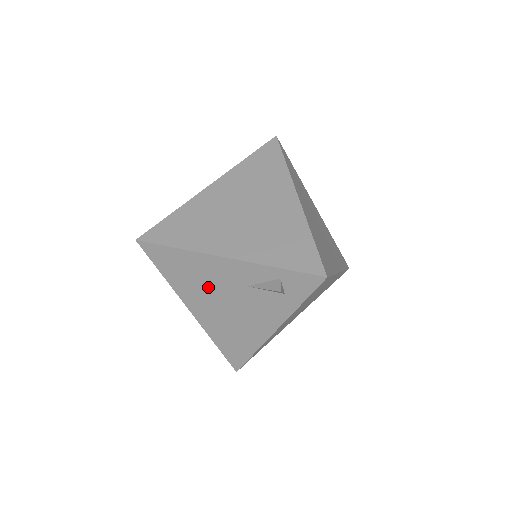
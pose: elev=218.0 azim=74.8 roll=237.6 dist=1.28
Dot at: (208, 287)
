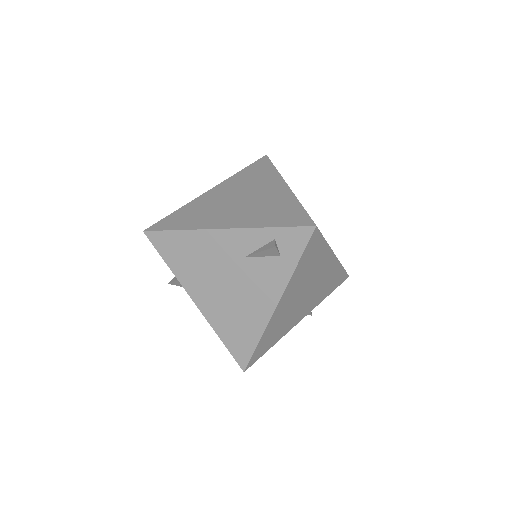
Dot at: (210, 268)
